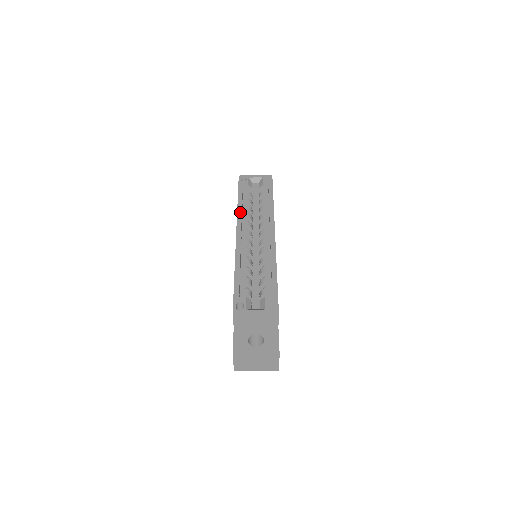
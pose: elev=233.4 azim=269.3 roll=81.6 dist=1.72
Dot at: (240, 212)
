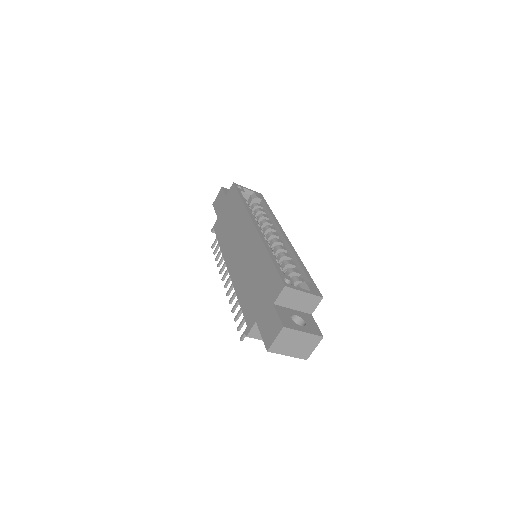
Dot at: (249, 209)
